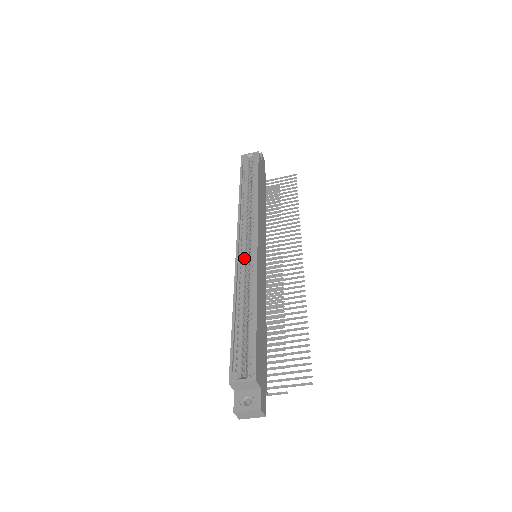
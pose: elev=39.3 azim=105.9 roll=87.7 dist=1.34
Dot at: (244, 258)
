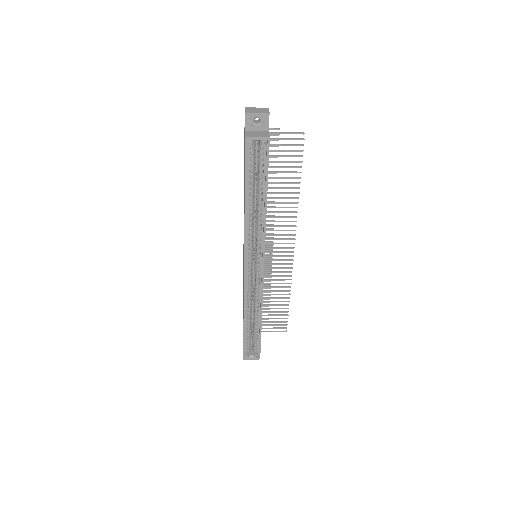
Dot at: (250, 278)
